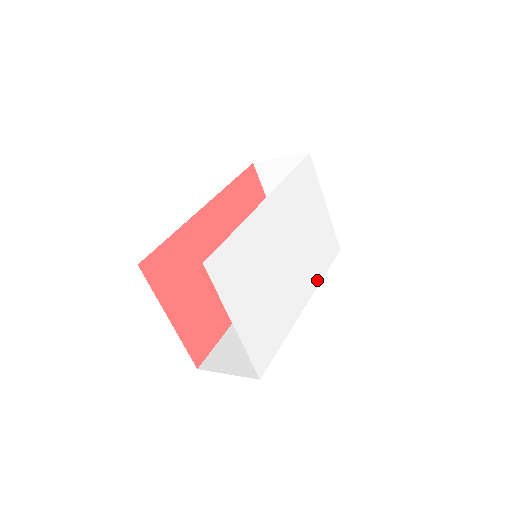
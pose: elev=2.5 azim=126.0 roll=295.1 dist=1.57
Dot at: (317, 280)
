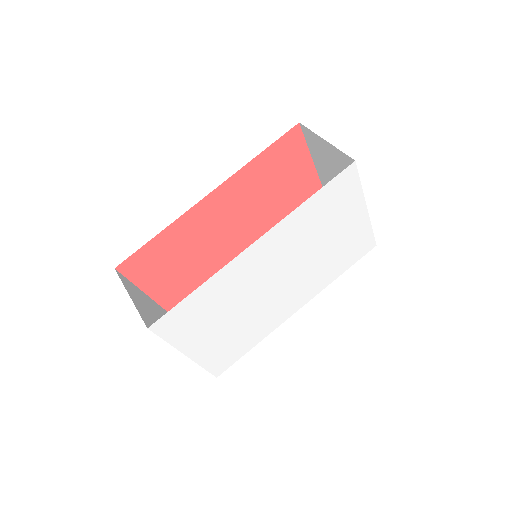
Dot at: (323, 285)
